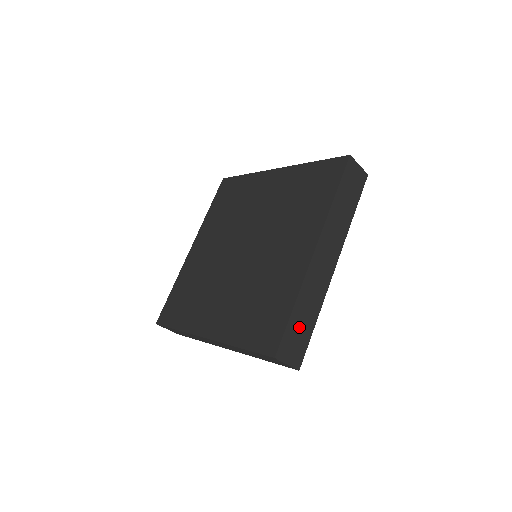
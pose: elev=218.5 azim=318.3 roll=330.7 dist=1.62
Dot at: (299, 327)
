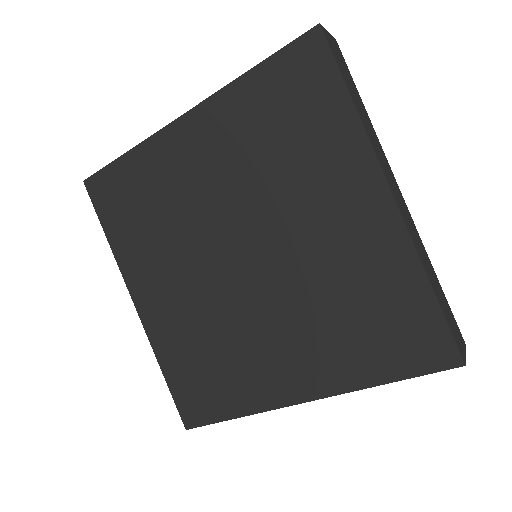
Dot at: occluded
